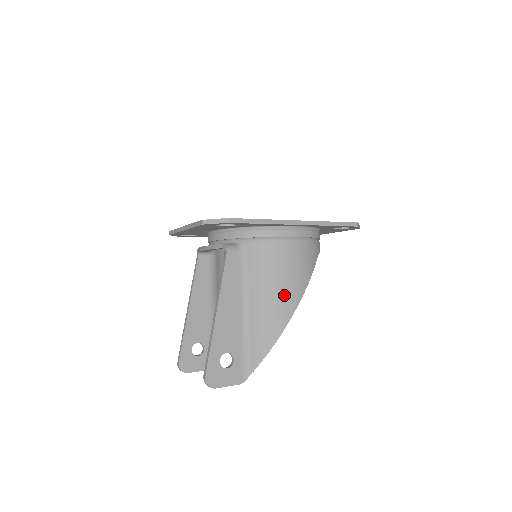
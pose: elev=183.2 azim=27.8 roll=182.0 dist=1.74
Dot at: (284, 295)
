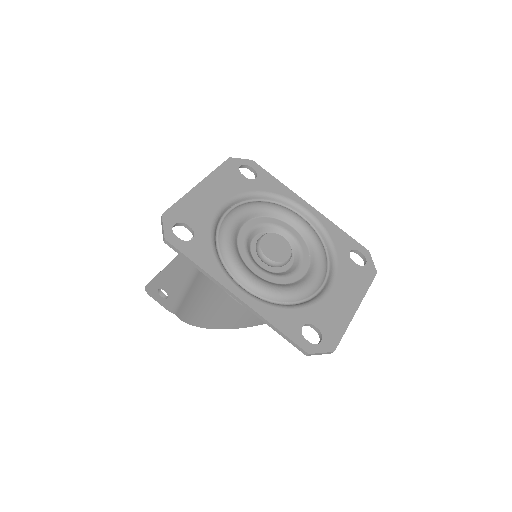
Dot at: (207, 314)
